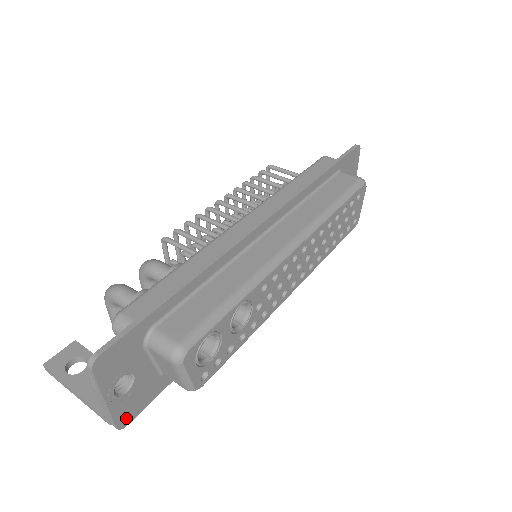
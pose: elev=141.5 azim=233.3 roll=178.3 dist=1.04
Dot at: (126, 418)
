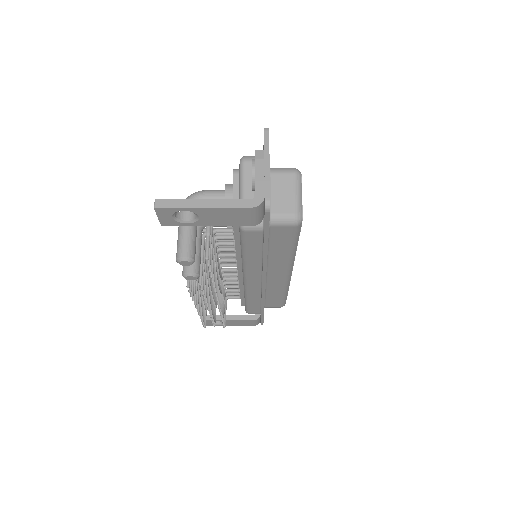
Dot at: occluded
